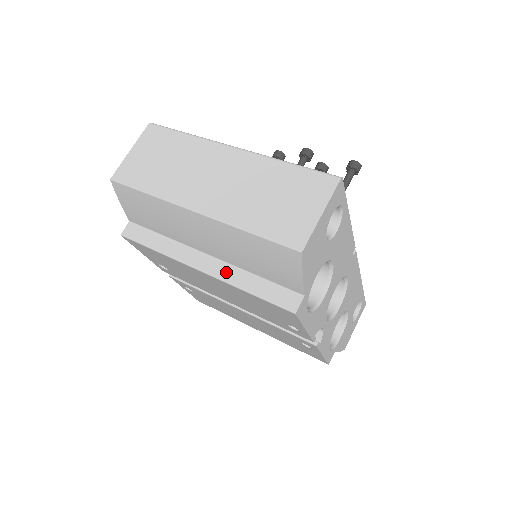
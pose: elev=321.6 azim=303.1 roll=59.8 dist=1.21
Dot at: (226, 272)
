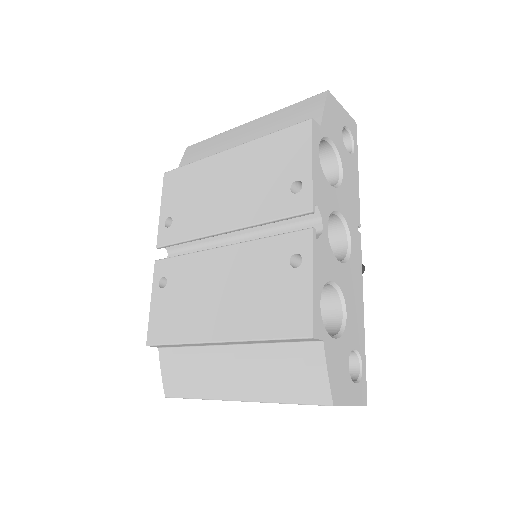
Dot at: occluded
